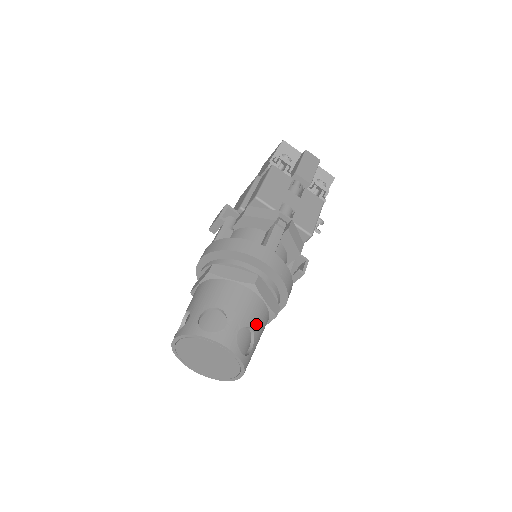
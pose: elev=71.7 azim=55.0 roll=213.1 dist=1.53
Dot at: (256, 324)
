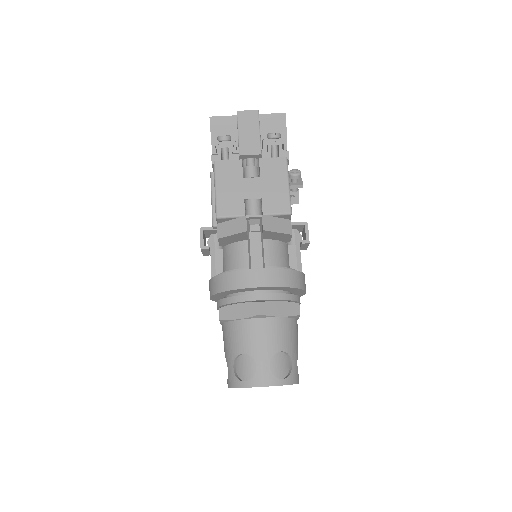
Dot at: (283, 343)
